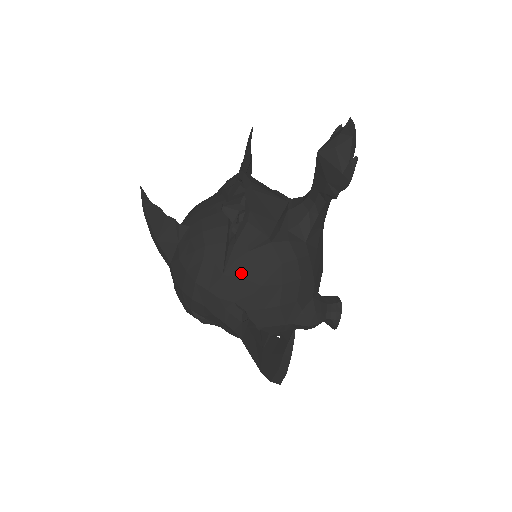
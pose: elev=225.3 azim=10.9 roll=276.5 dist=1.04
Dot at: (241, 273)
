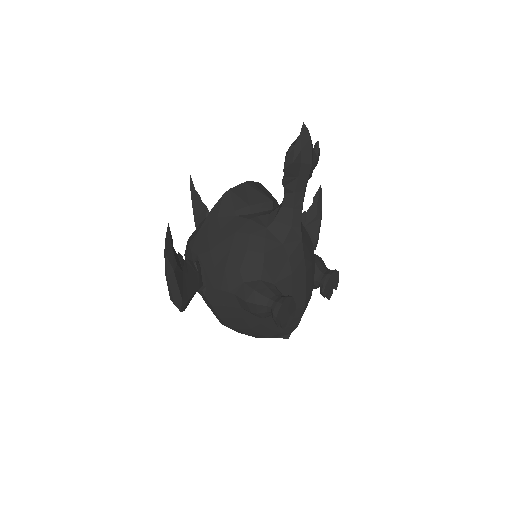
Dot at: (208, 232)
